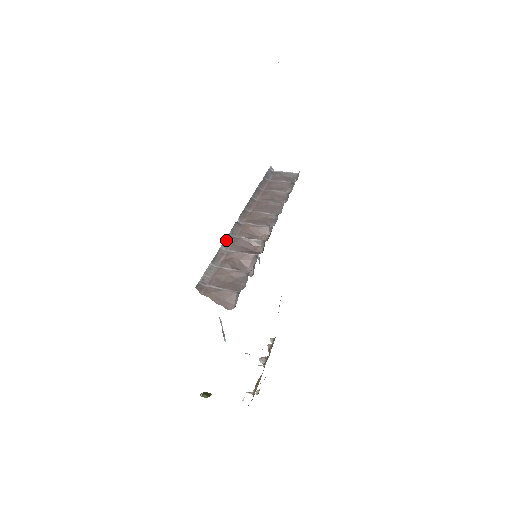
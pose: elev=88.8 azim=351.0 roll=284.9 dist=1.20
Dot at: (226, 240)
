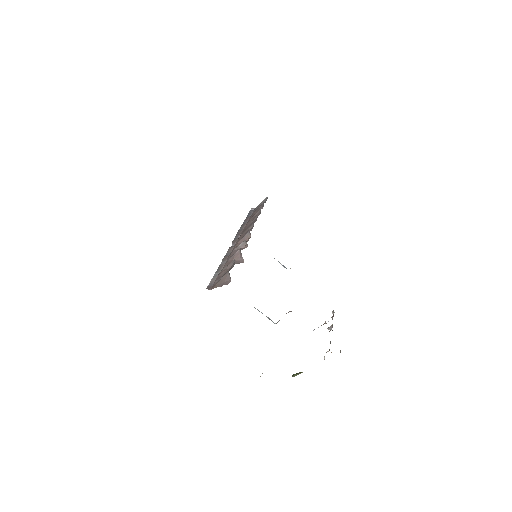
Dot at: (224, 258)
